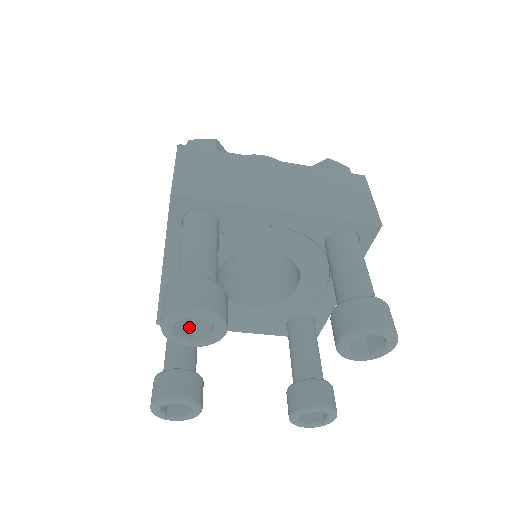
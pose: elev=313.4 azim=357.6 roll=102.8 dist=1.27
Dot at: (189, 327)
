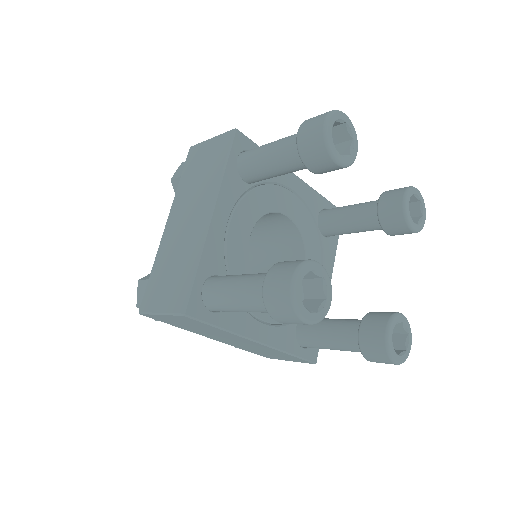
Dot at: occluded
